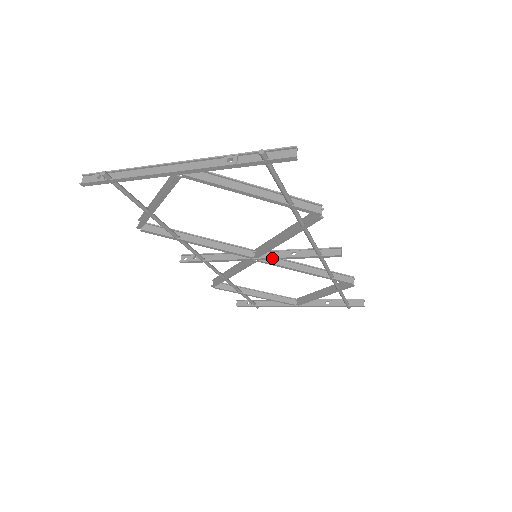
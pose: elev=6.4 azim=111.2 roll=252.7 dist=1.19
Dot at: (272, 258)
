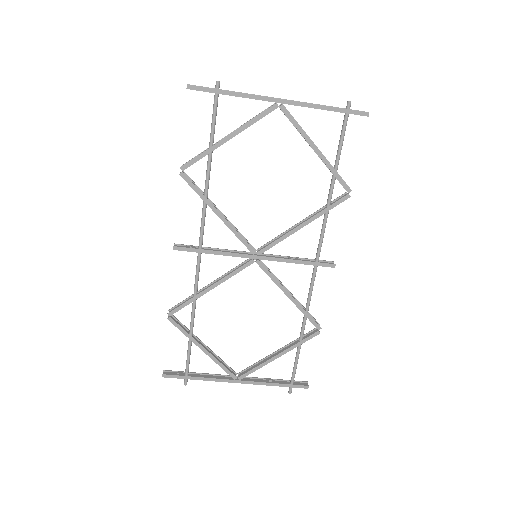
Dot at: (273, 258)
